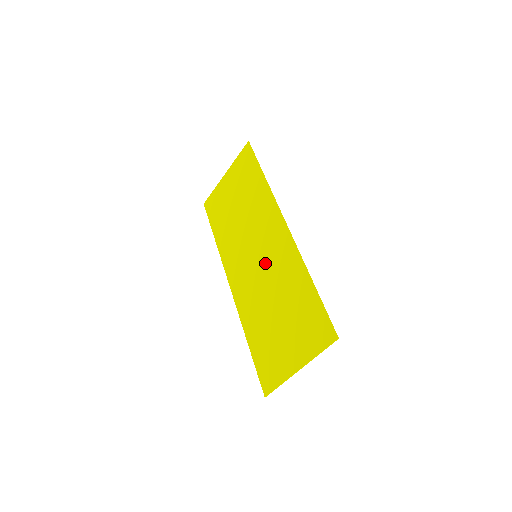
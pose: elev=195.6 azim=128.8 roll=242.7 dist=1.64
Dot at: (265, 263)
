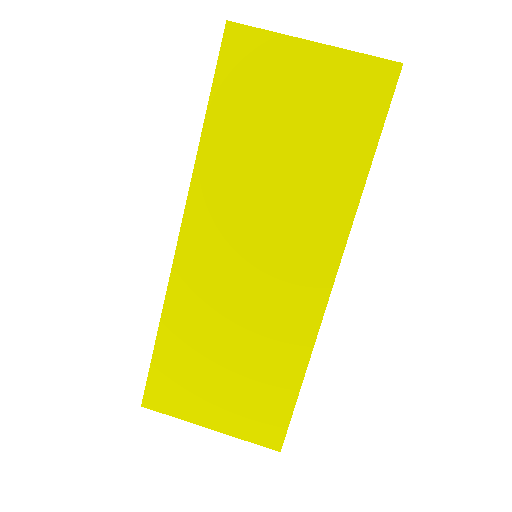
Dot at: (262, 284)
